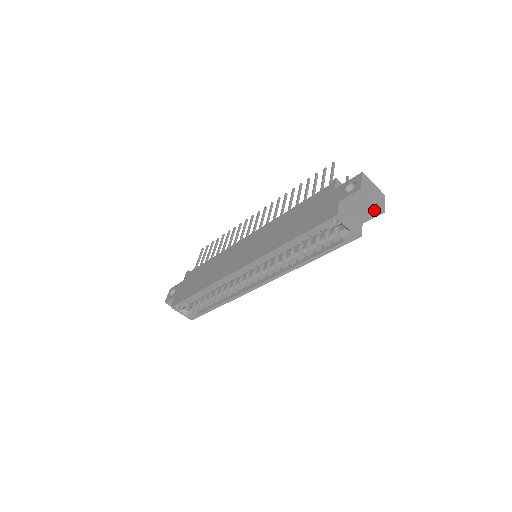
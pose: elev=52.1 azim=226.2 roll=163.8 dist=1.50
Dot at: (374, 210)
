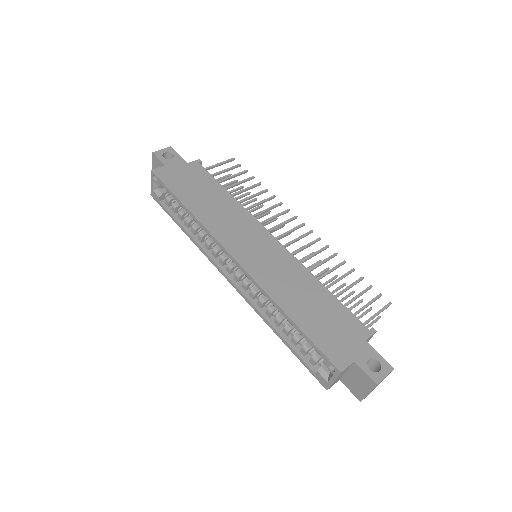
Dot at: (359, 393)
